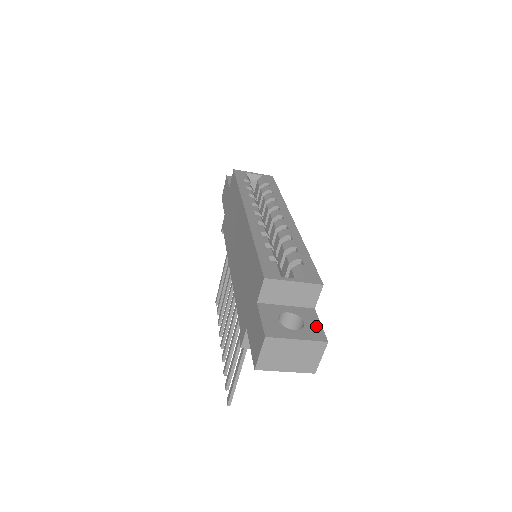
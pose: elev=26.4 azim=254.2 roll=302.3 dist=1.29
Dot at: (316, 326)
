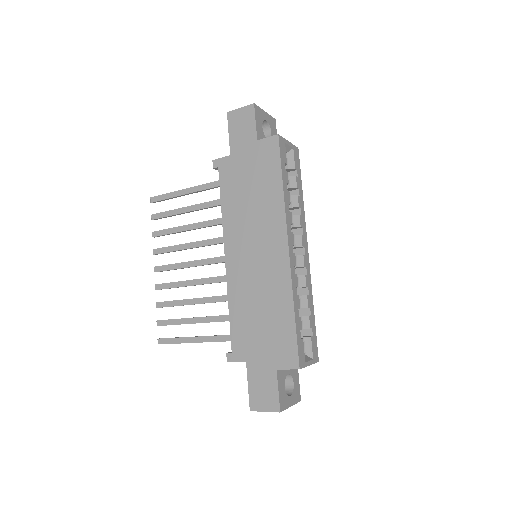
Dot at: (298, 385)
